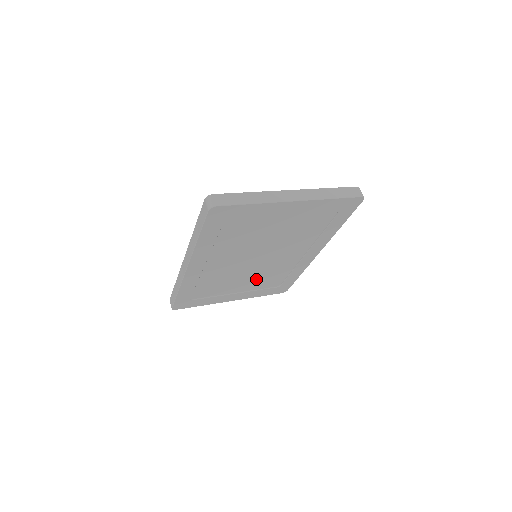
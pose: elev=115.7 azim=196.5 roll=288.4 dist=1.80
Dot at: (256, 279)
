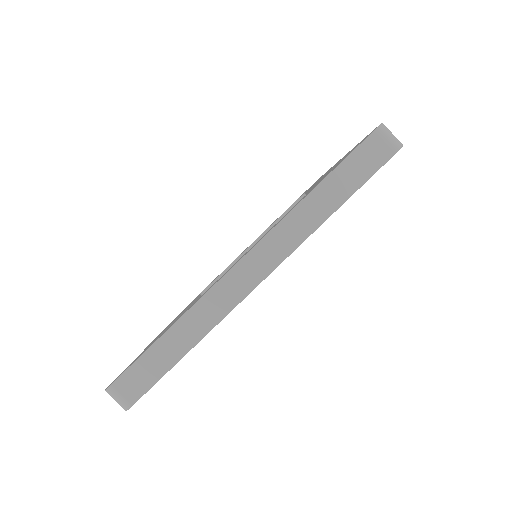
Dot at: occluded
